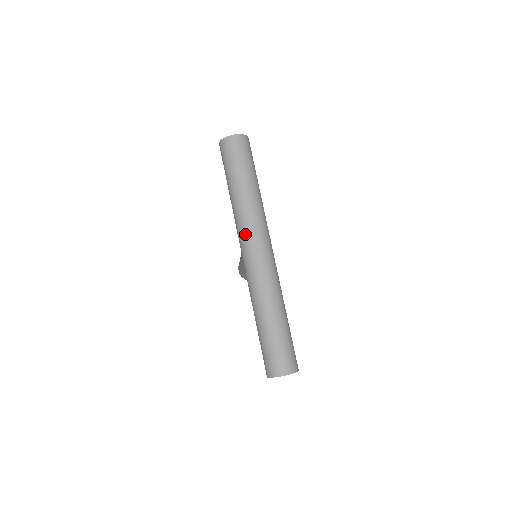
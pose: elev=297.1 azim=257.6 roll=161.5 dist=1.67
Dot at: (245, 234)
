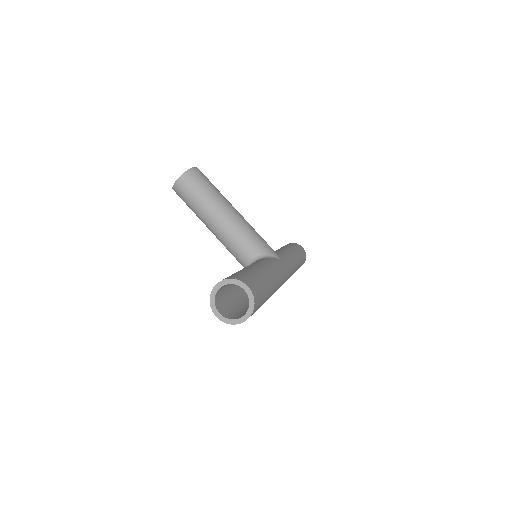
Dot at: occluded
